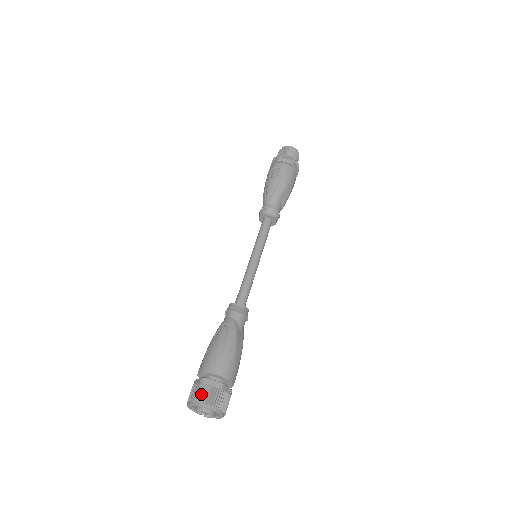
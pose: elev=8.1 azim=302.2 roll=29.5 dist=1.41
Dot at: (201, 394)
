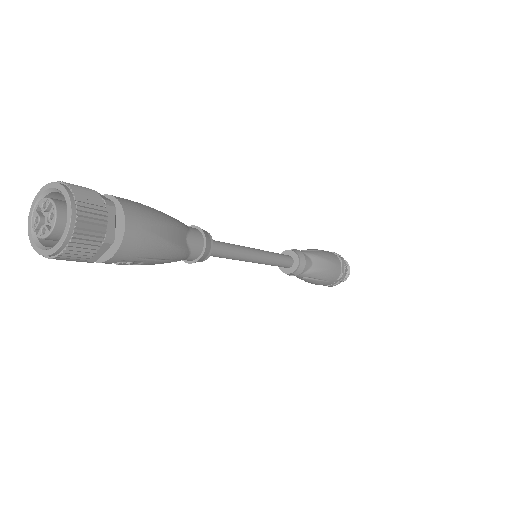
Dot at: (73, 184)
